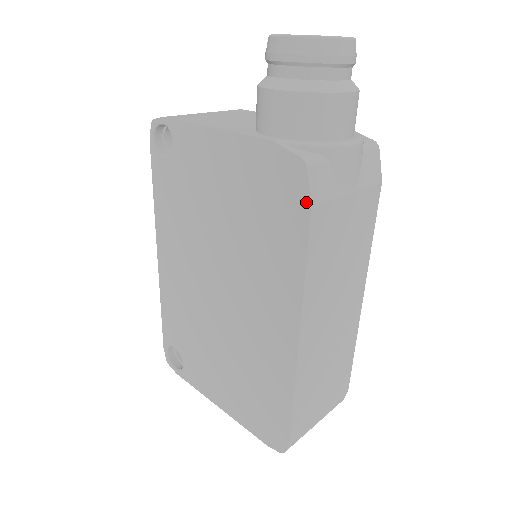
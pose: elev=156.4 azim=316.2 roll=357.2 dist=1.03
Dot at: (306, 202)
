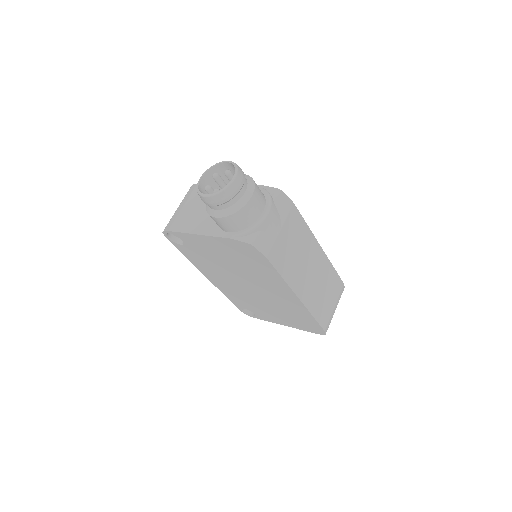
Dot at: (263, 257)
